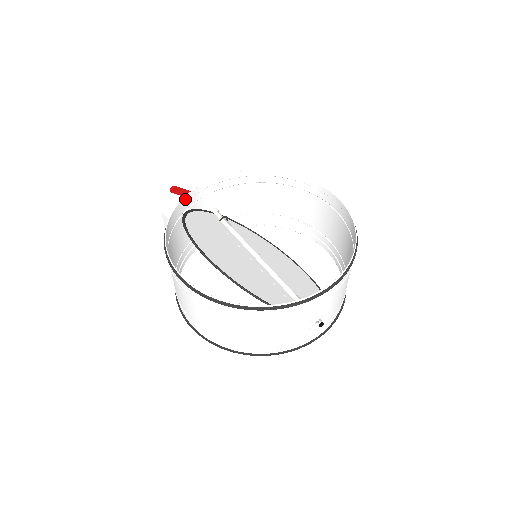
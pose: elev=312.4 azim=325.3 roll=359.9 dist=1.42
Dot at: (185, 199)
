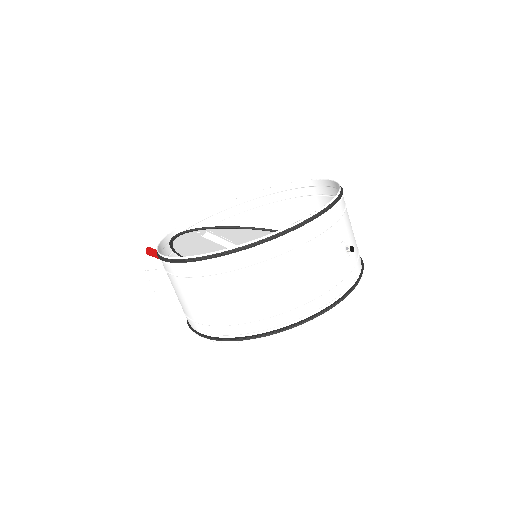
Dot at: (164, 241)
